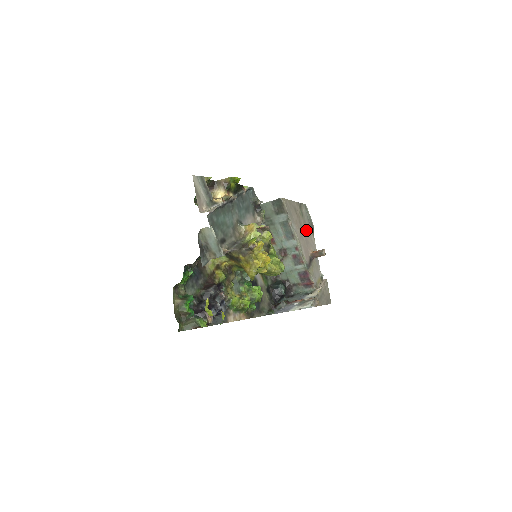
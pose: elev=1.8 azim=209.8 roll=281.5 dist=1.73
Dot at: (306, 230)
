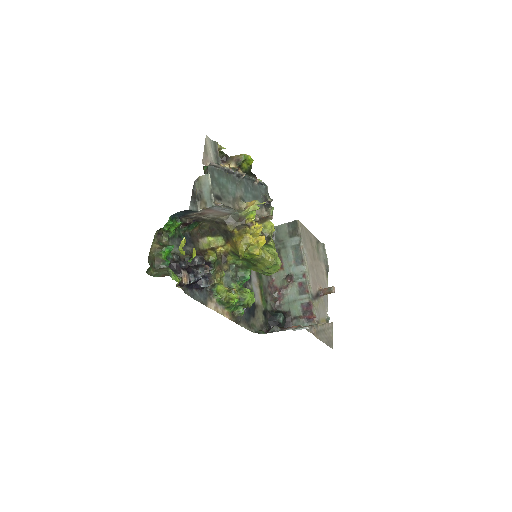
Dot at: (319, 266)
